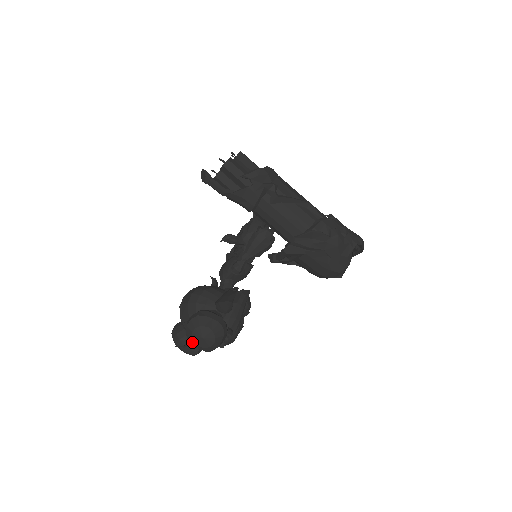
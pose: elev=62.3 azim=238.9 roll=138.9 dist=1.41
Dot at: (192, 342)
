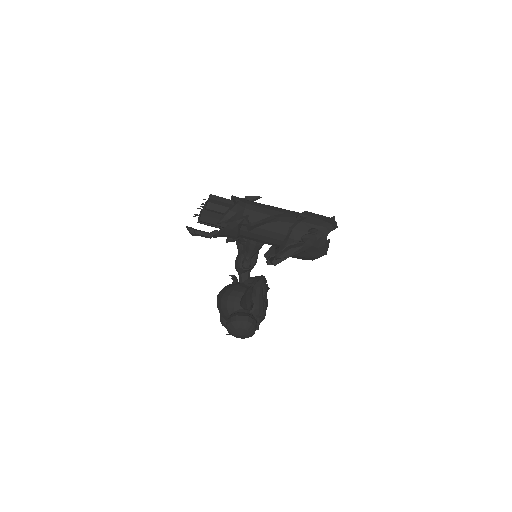
Dot at: occluded
